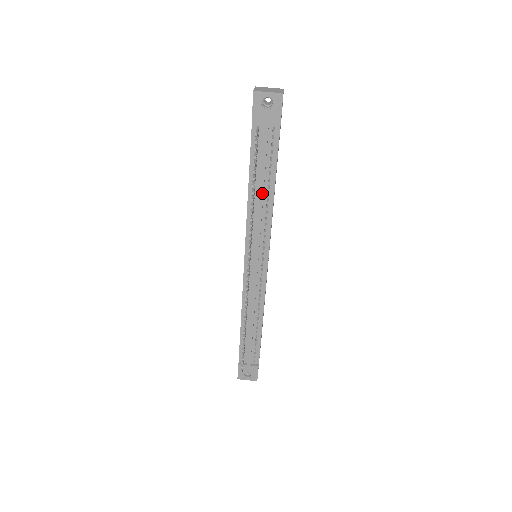
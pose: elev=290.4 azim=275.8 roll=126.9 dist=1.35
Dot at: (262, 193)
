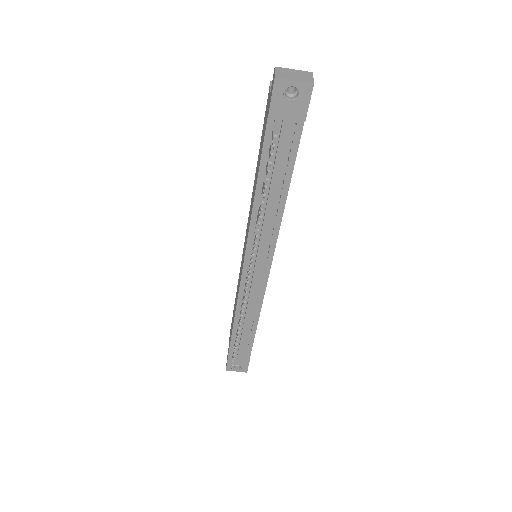
Dot at: (272, 197)
